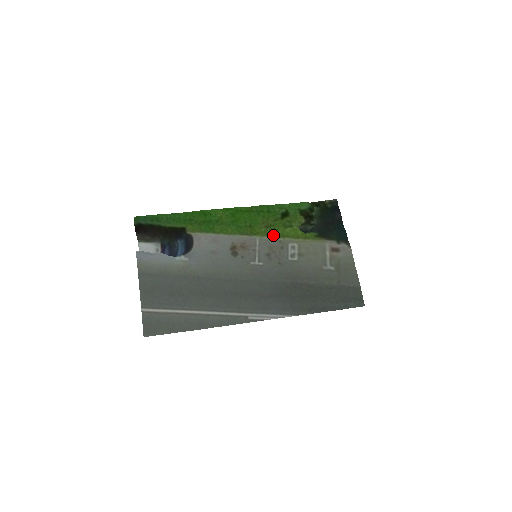
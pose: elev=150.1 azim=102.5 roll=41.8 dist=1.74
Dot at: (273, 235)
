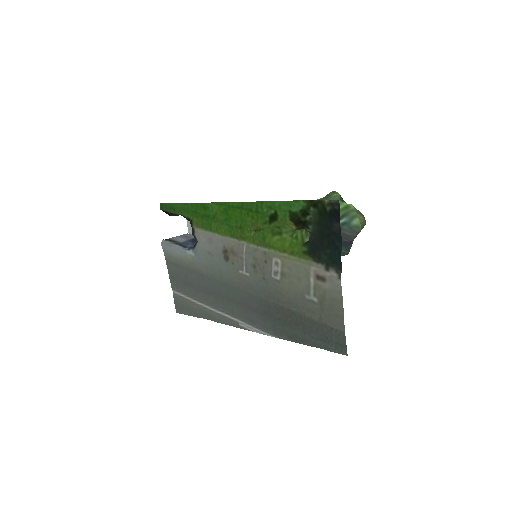
Dot at: (260, 243)
